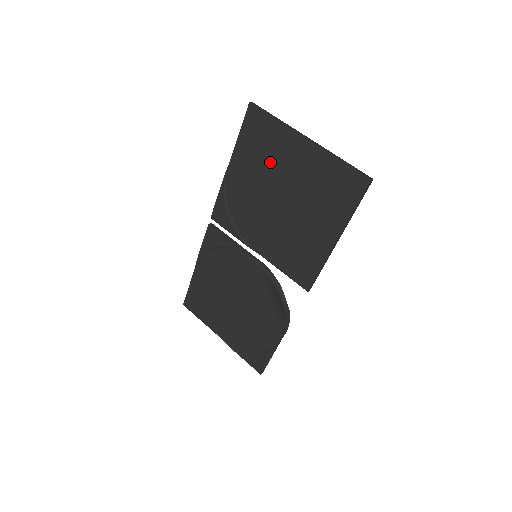
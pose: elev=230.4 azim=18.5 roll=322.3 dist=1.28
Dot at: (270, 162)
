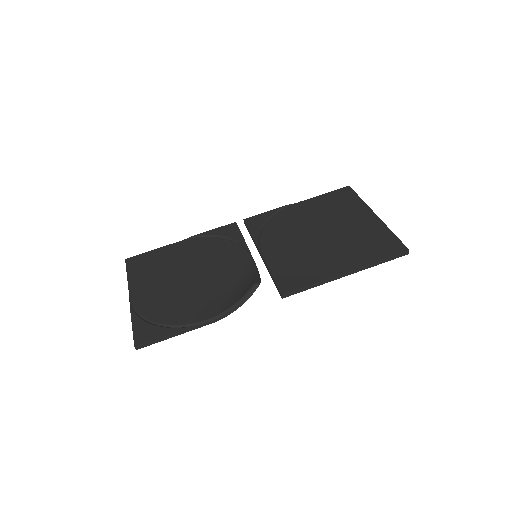
Dot at: (335, 213)
